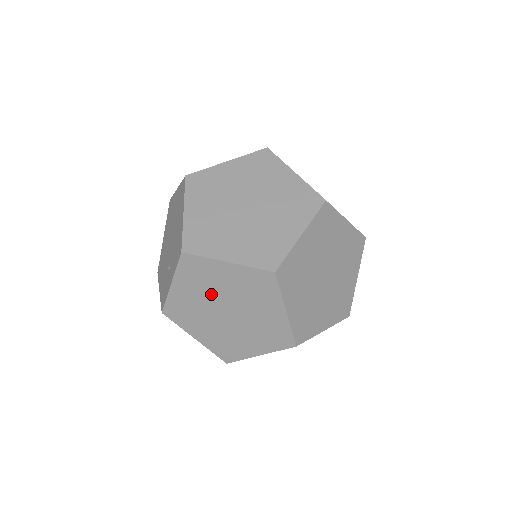
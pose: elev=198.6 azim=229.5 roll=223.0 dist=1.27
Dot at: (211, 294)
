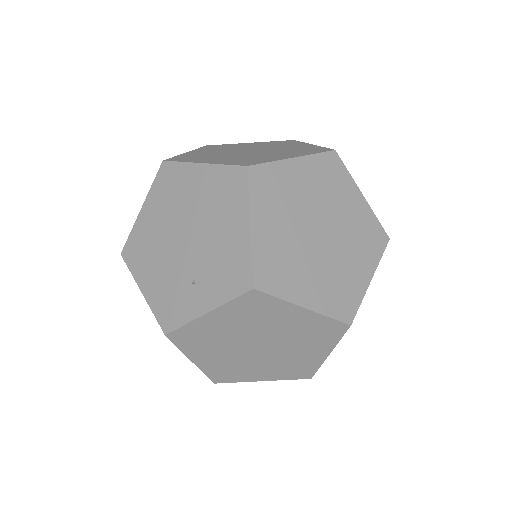
Dot at: (255, 330)
